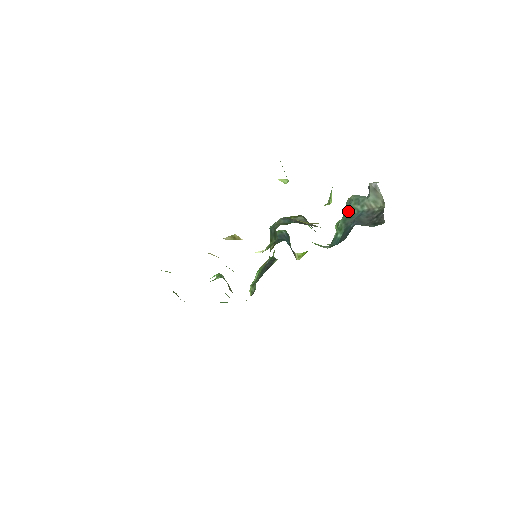
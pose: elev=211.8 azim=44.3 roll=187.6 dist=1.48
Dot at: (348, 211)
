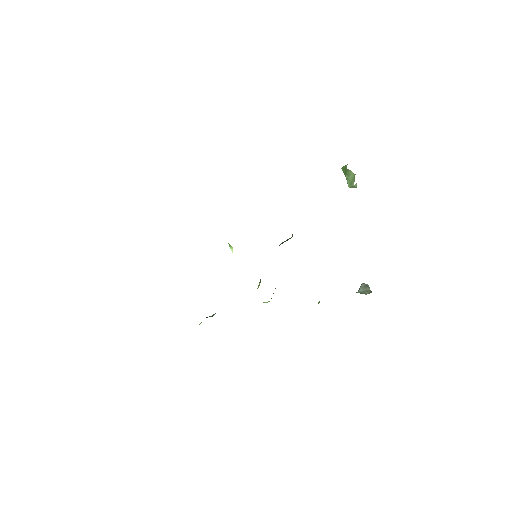
Dot at: occluded
